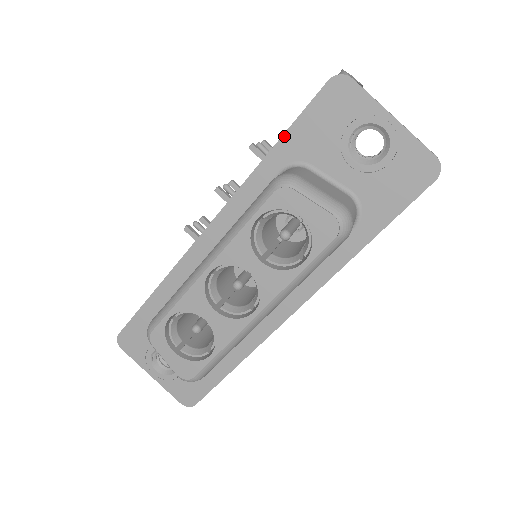
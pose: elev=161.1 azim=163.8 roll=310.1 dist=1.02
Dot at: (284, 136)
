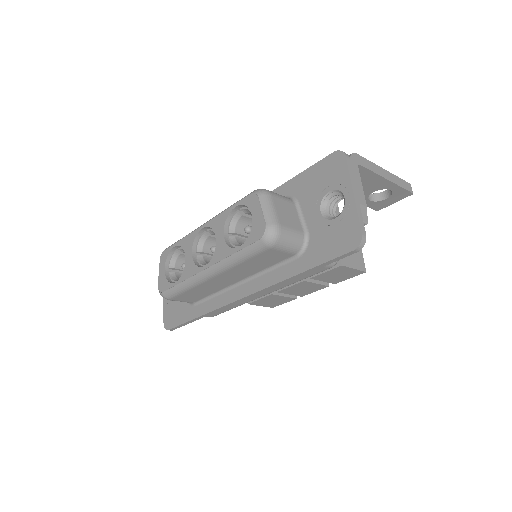
Dot at: (297, 176)
